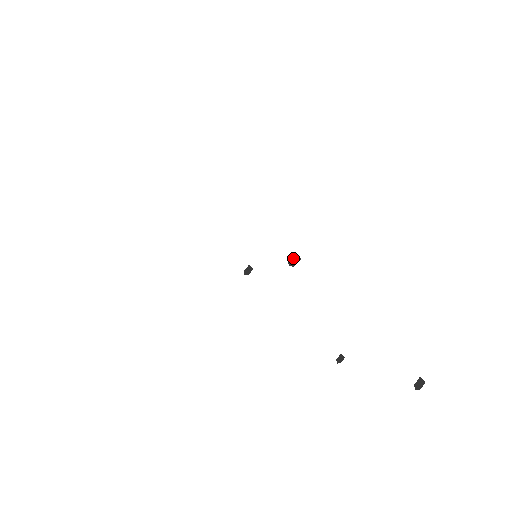
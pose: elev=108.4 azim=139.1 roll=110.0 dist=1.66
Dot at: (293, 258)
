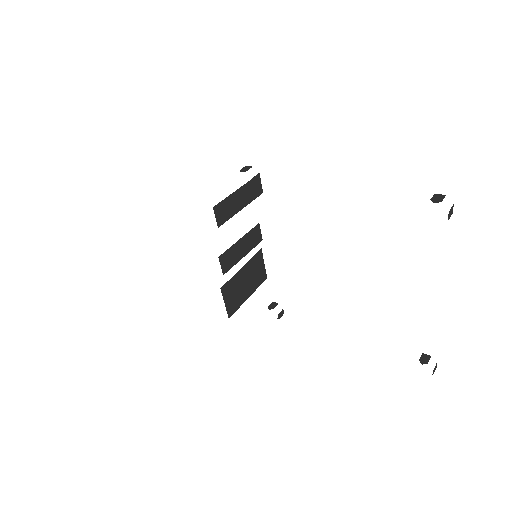
Dot at: (244, 168)
